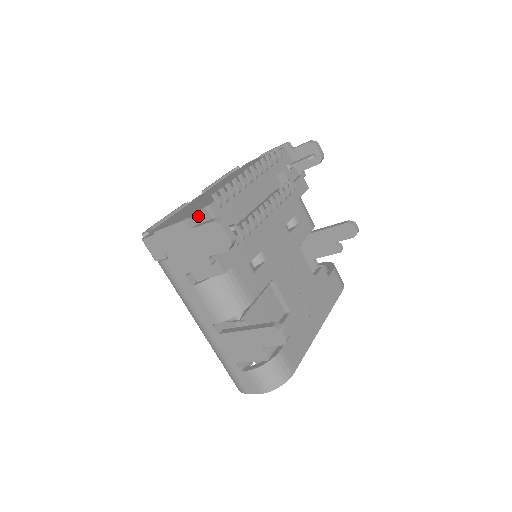
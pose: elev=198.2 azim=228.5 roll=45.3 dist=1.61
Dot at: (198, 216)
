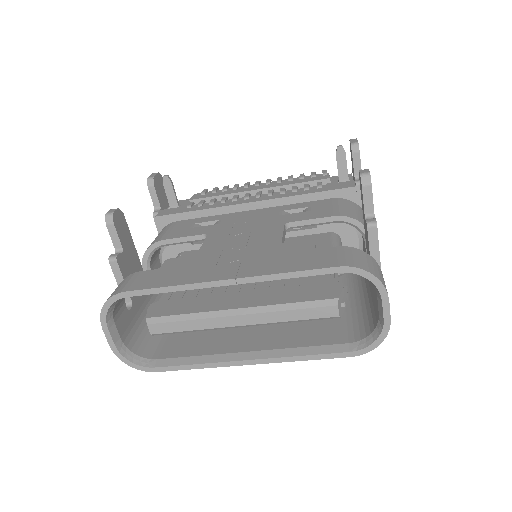
Dot at: (183, 201)
